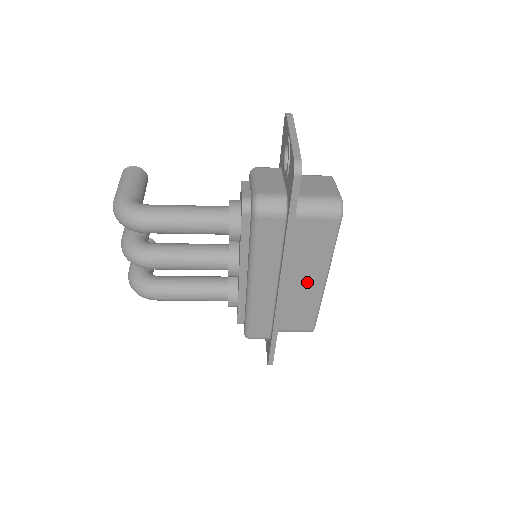
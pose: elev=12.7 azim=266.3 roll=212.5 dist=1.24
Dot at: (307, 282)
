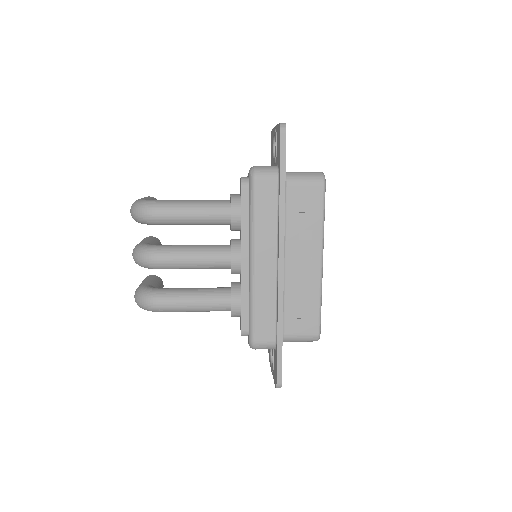
Dot at: (305, 263)
